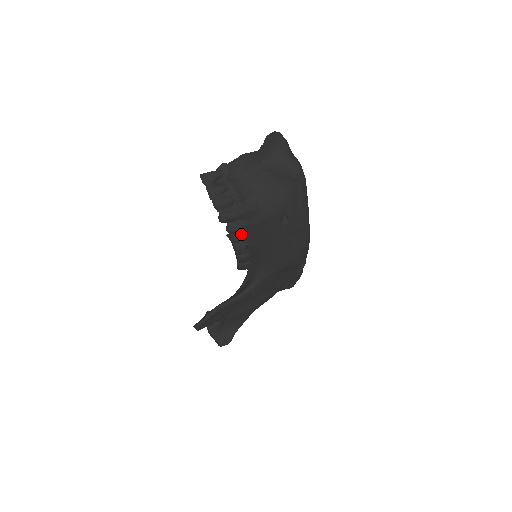
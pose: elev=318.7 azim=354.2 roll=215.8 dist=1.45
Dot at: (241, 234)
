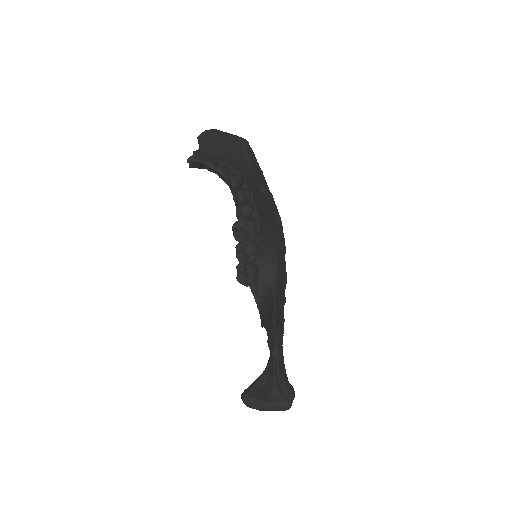
Dot at: (250, 204)
